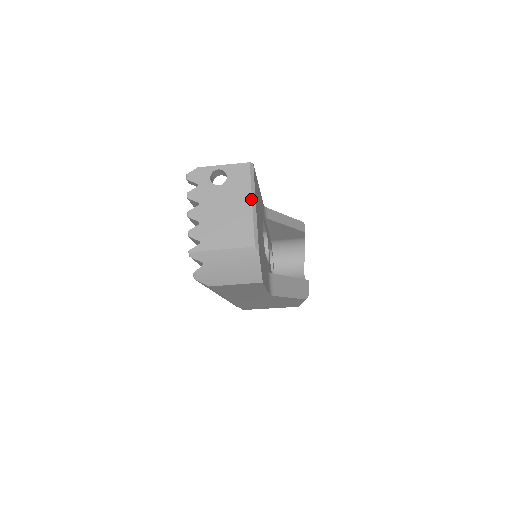
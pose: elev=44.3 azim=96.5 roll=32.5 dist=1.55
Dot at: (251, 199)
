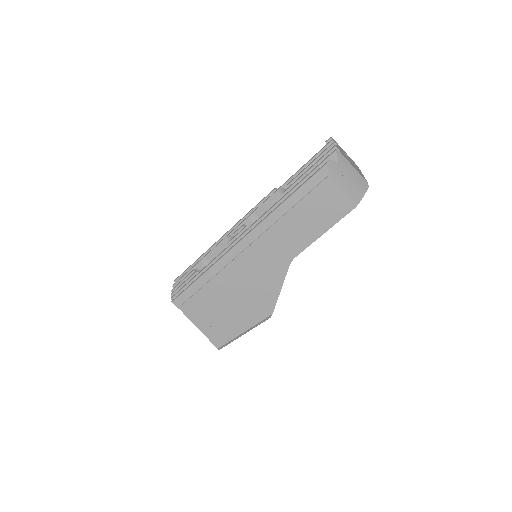
Dot at: occluded
